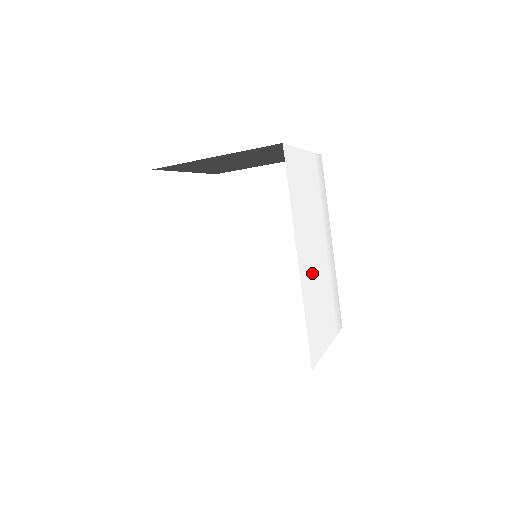
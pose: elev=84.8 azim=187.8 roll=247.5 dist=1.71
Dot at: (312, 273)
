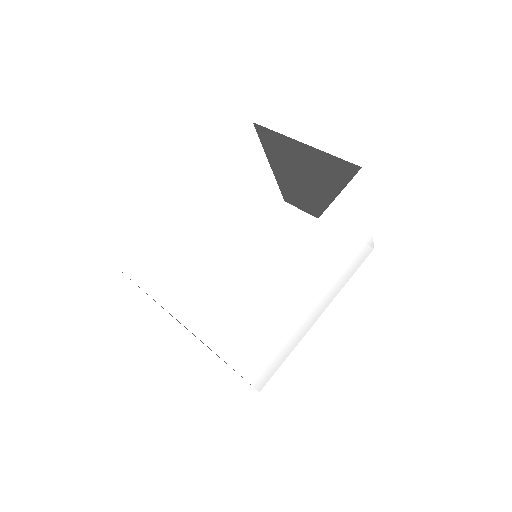
Dot at: (287, 290)
